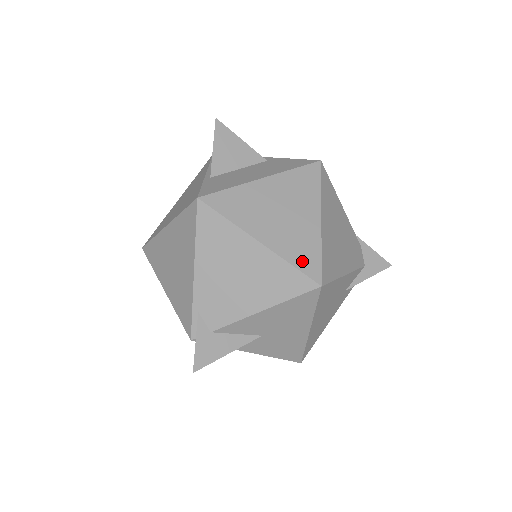
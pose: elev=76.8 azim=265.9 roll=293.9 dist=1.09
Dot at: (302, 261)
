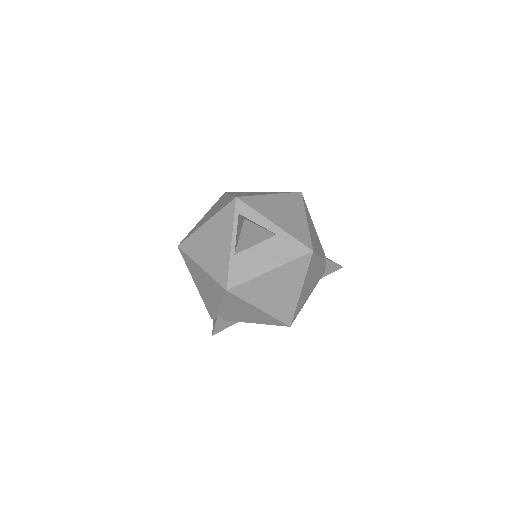
Dot at: (283, 316)
